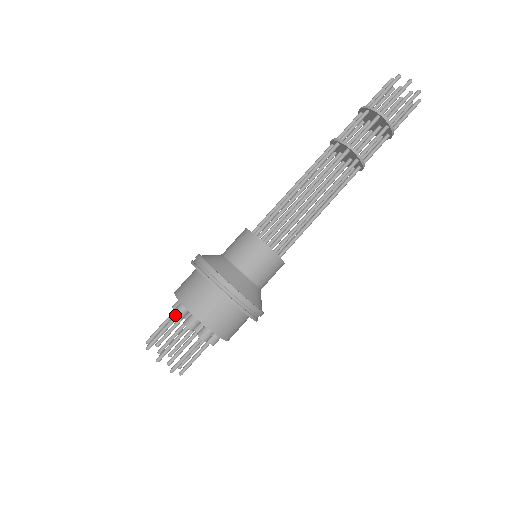
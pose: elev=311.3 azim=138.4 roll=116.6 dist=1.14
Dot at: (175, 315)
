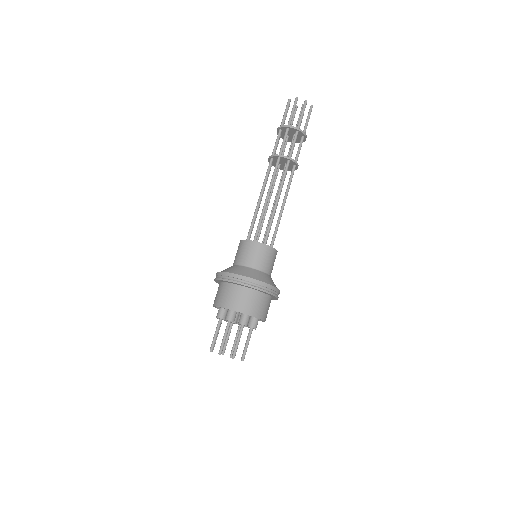
Dot at: (219, 319)
